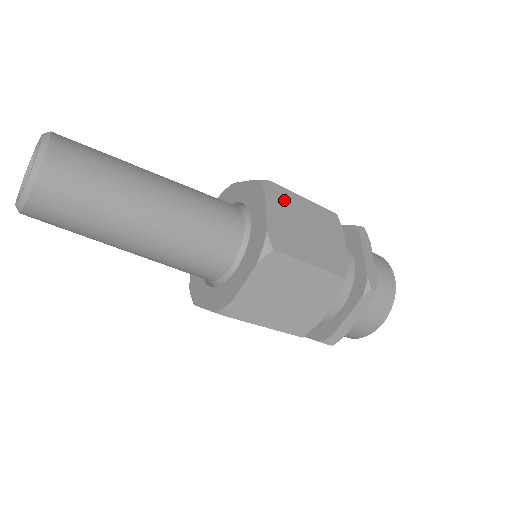
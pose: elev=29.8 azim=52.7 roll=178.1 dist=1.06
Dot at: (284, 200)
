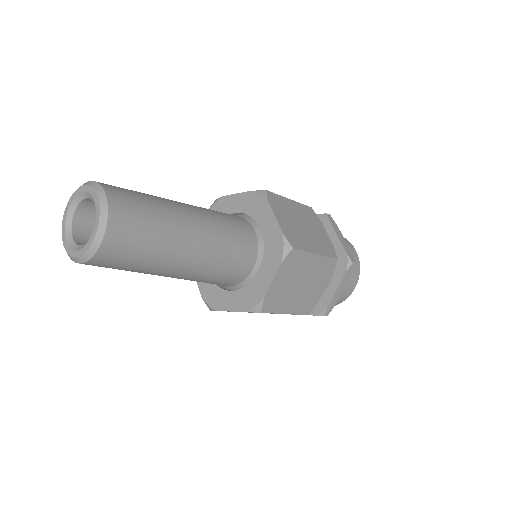
Dot at: (295, 263)
